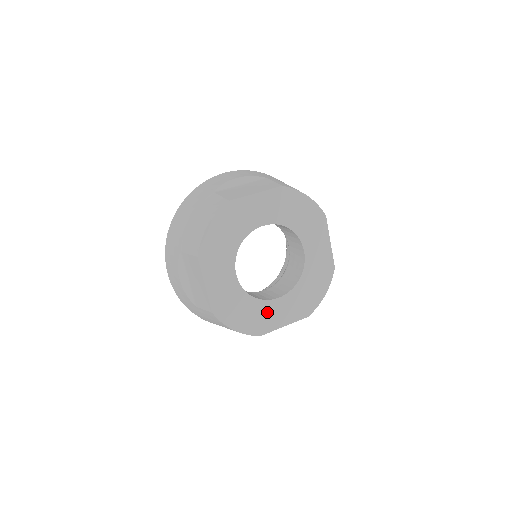
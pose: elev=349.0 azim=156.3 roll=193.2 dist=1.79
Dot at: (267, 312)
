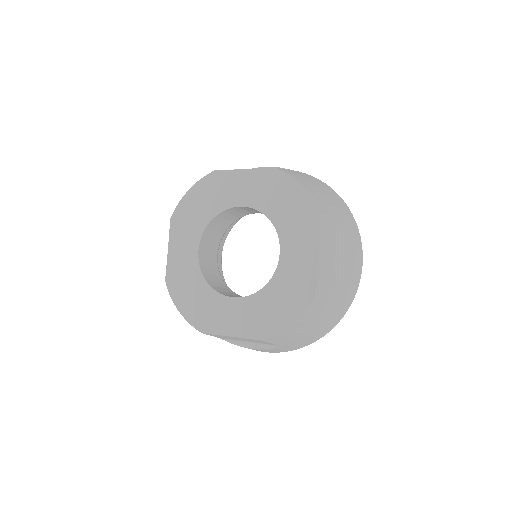
Dot at: (217, 308)
